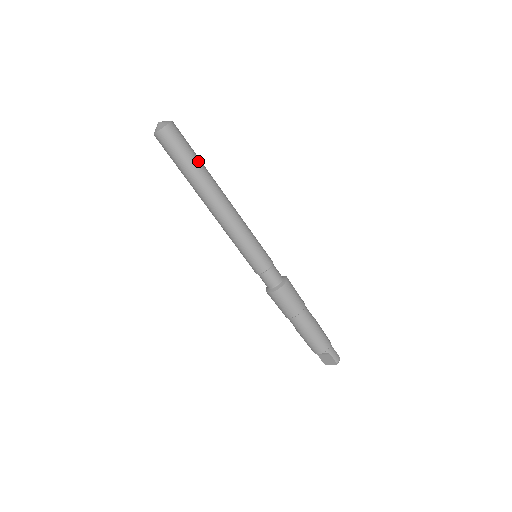
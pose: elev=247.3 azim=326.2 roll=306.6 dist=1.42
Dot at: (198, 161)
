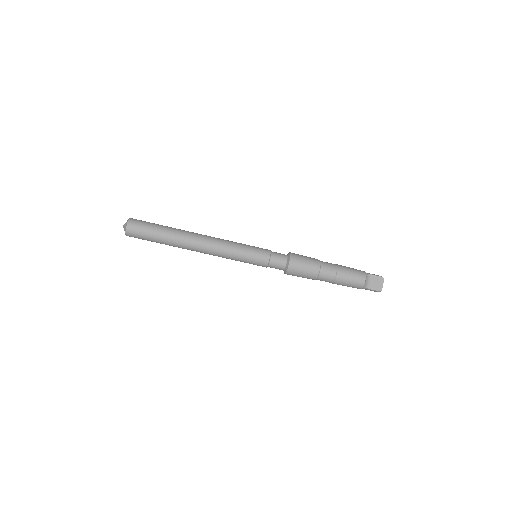
Dot at: occluded
